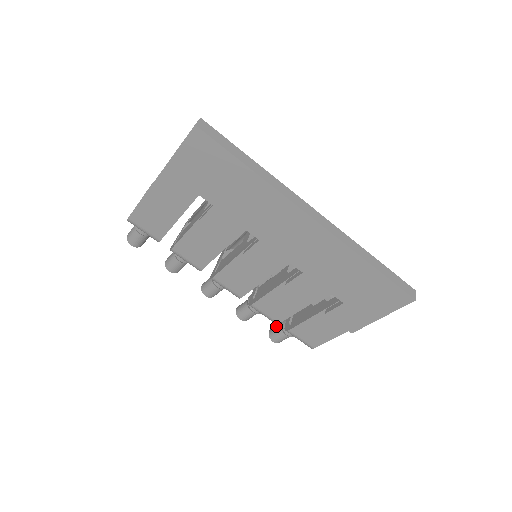
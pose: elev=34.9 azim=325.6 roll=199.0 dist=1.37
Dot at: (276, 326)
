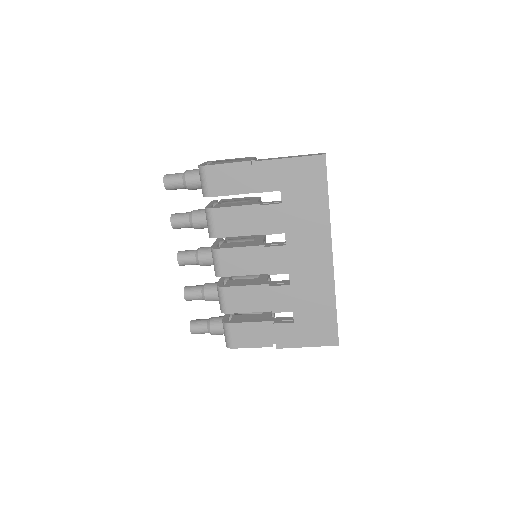
Dot at: (201, 319)
